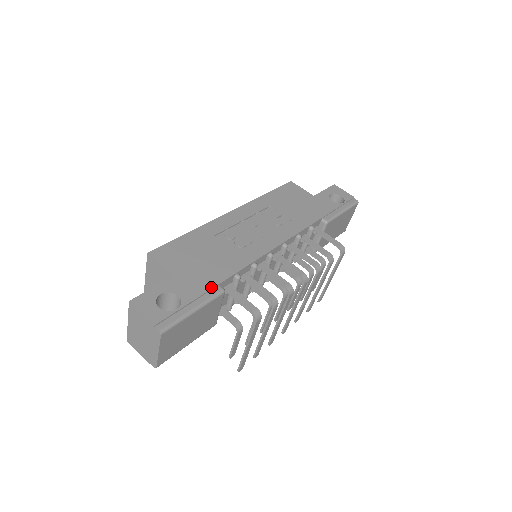
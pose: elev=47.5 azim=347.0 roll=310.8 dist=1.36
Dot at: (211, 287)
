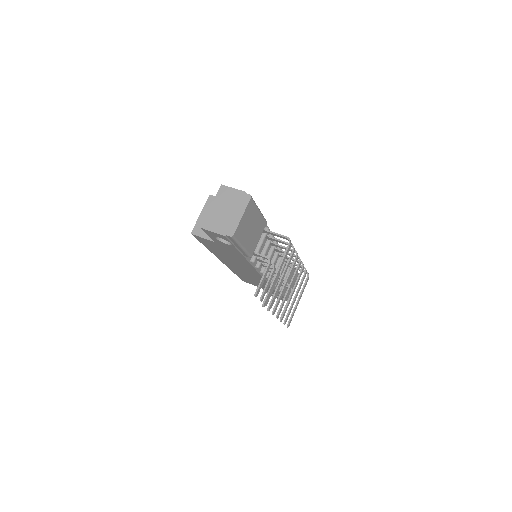
Dot at: occluded
